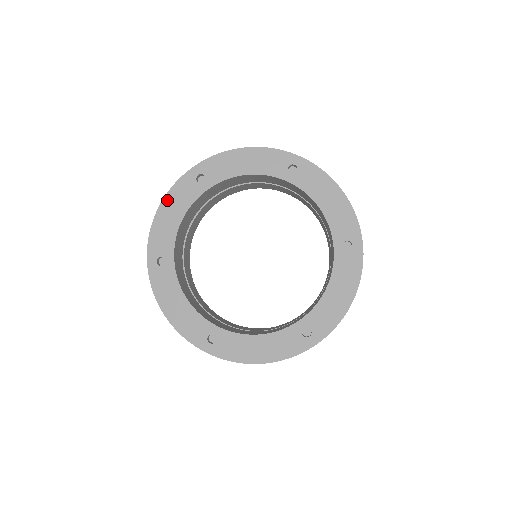
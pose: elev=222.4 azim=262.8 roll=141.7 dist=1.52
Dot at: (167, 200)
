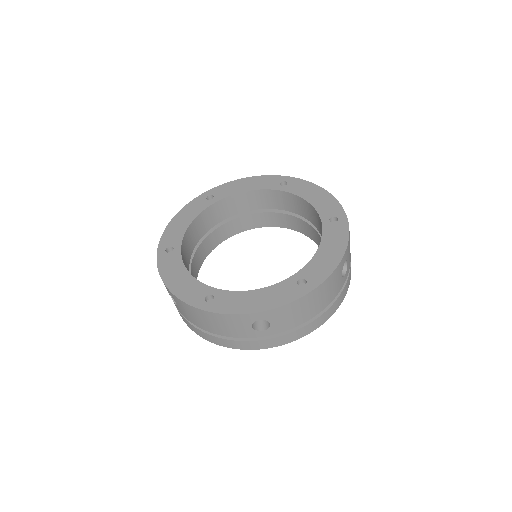
Dot at: (181, 213)
